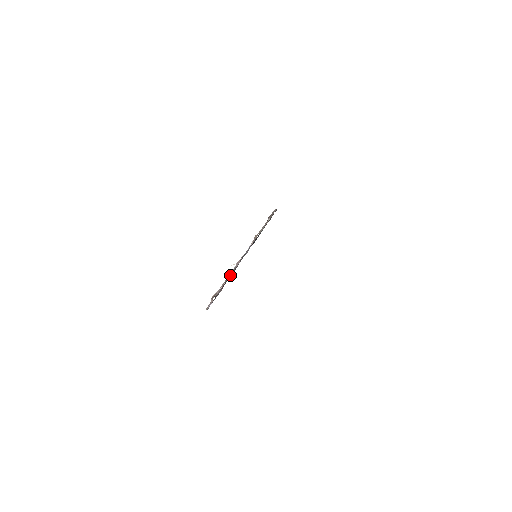
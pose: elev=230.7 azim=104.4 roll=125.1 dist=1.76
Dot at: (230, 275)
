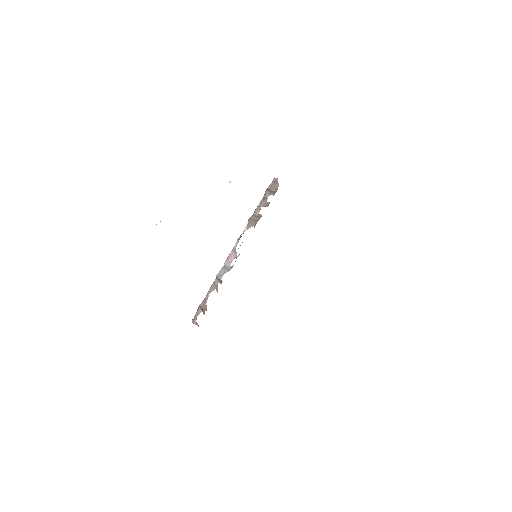
Dot at: (221, 276)
